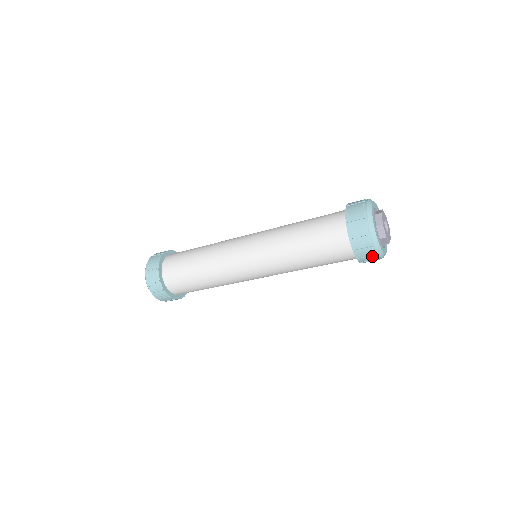
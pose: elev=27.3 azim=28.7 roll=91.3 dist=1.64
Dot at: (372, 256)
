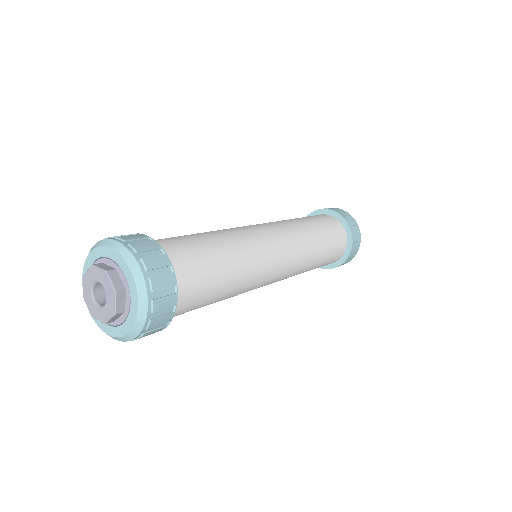
Dot at: (359, 242)
